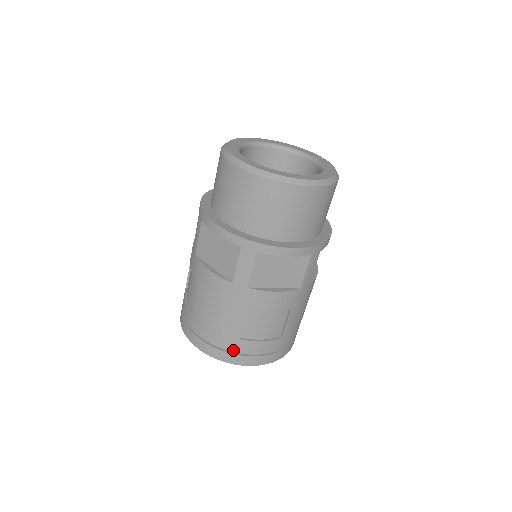
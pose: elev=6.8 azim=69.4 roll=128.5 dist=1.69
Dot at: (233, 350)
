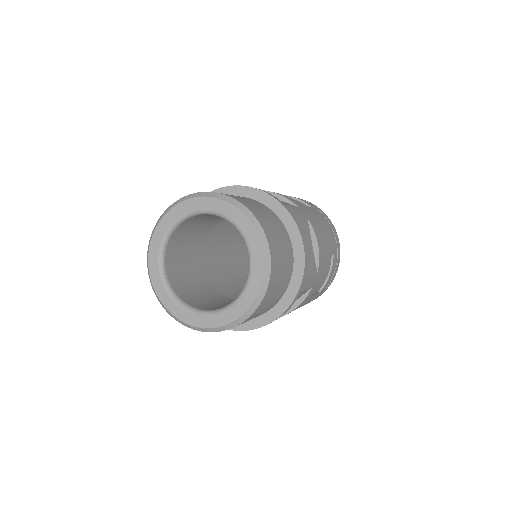
Dot at: occluded
